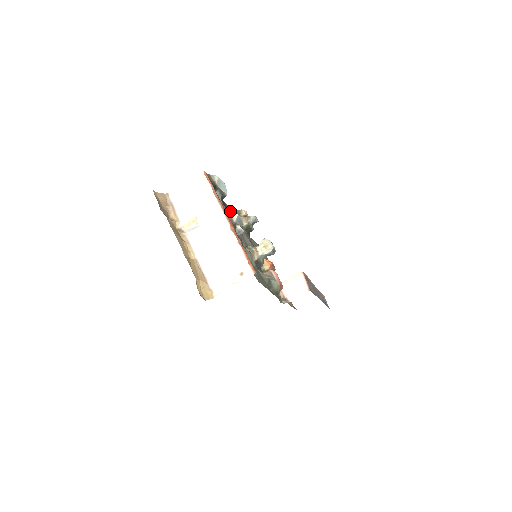
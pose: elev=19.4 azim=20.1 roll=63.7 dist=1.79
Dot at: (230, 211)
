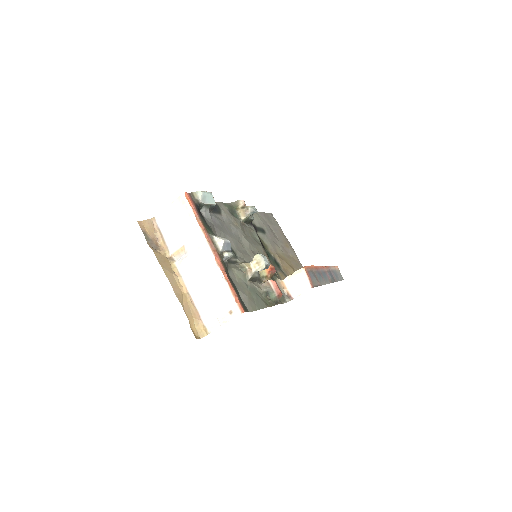
Dot at: (215, 238)
